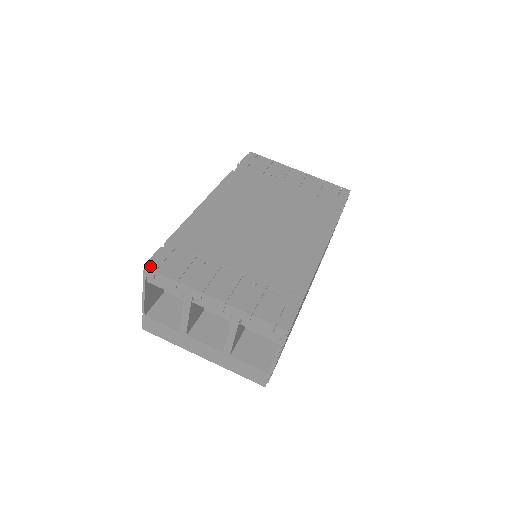
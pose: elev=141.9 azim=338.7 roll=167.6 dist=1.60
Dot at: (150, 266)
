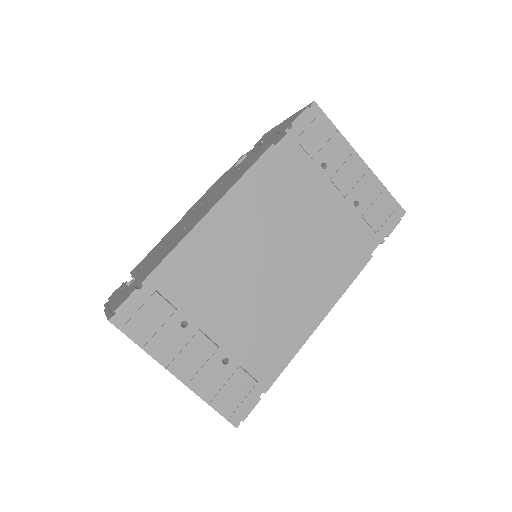
Dot at: (116, 321)
